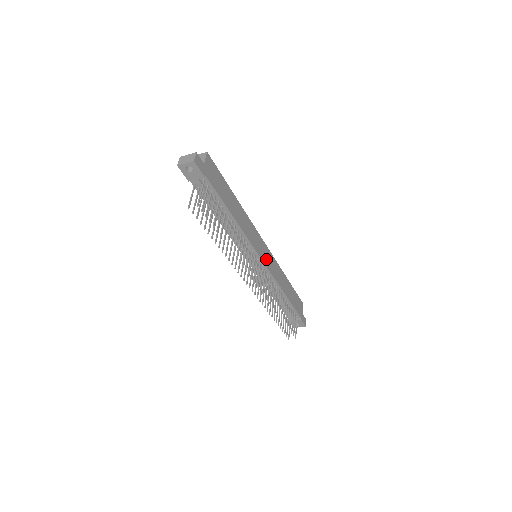
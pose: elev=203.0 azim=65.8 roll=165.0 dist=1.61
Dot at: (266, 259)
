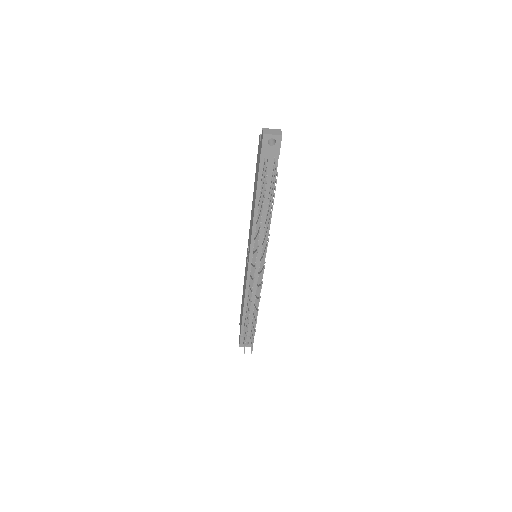
Dot at: occluded
